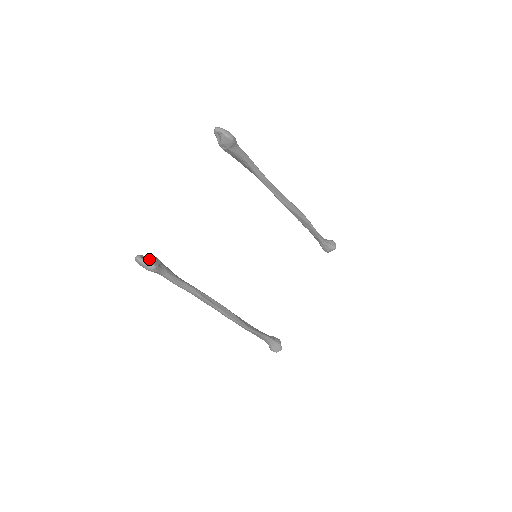
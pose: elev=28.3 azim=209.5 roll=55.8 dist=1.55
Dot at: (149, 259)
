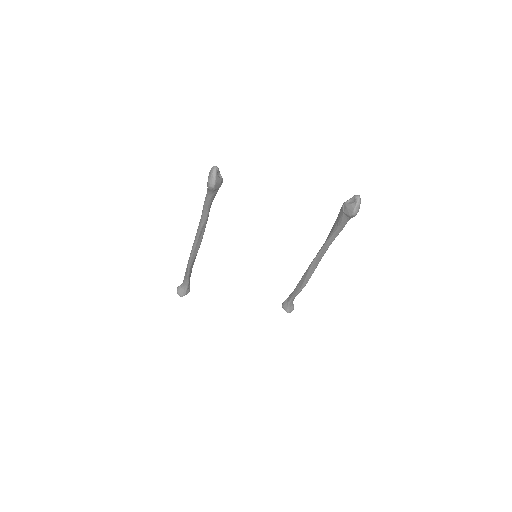
Dot at: (218, 180)
